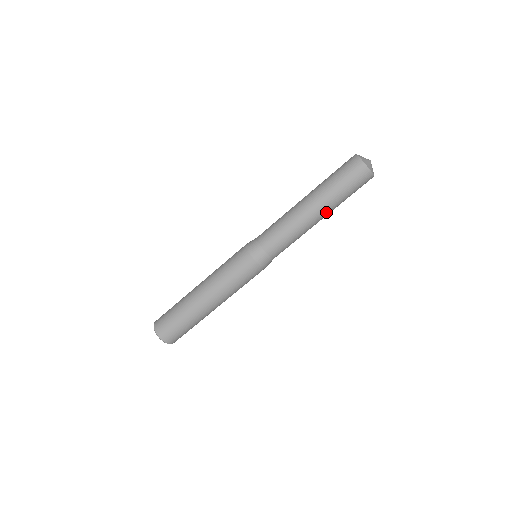
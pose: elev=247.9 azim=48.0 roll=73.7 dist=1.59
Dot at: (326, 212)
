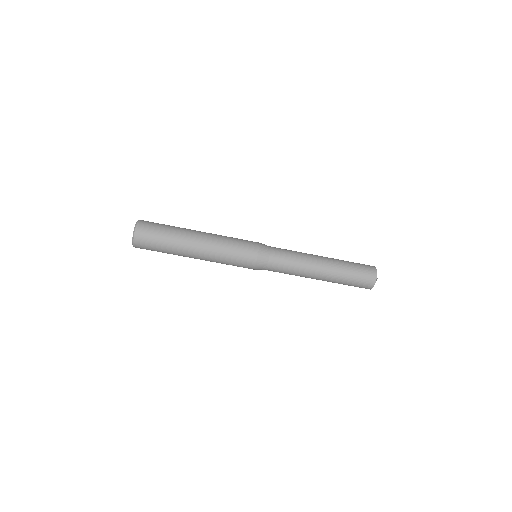
Dot at: (327, 277)
